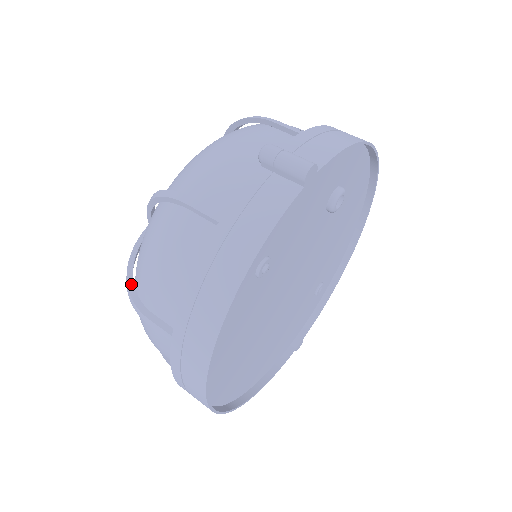
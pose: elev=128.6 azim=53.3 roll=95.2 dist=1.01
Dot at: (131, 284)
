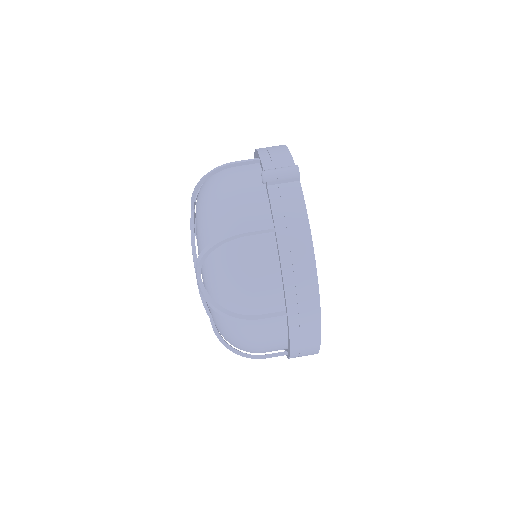
Dot at: (229, 312)
